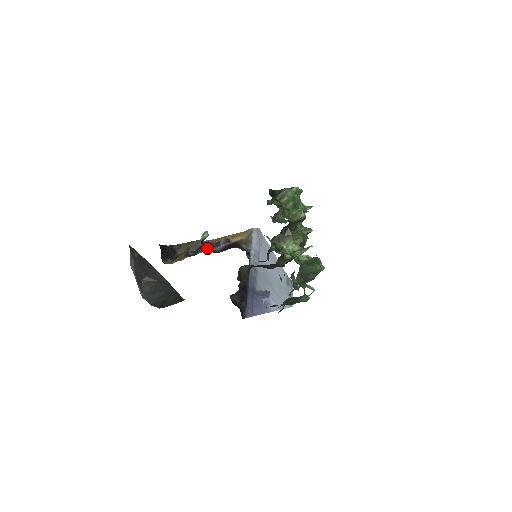
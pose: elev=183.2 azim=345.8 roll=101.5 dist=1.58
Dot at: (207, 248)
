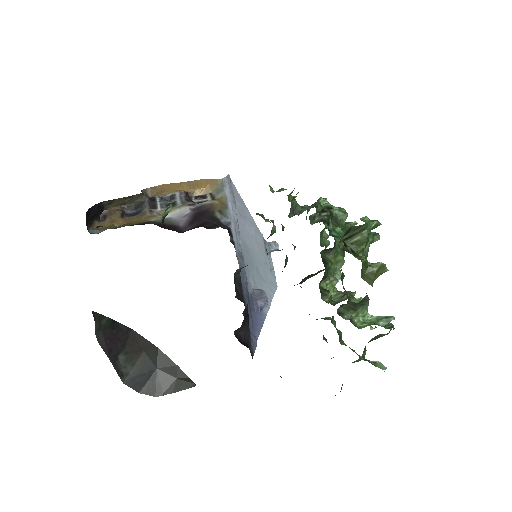
Dot at: (157, 209)
